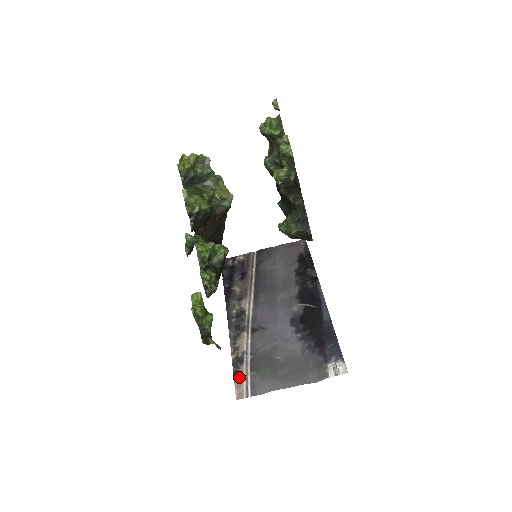
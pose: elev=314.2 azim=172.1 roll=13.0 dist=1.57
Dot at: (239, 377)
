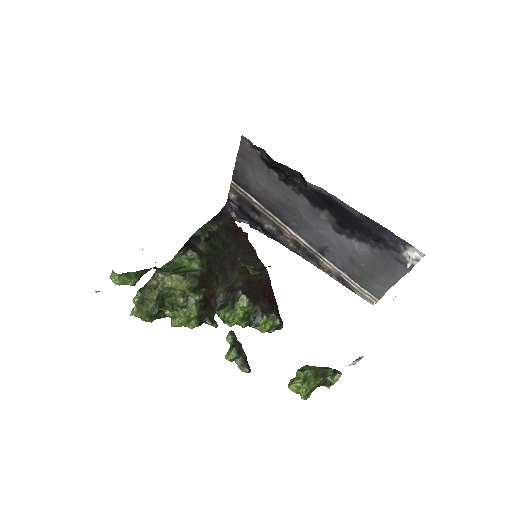
Dot at: (356, 291)
